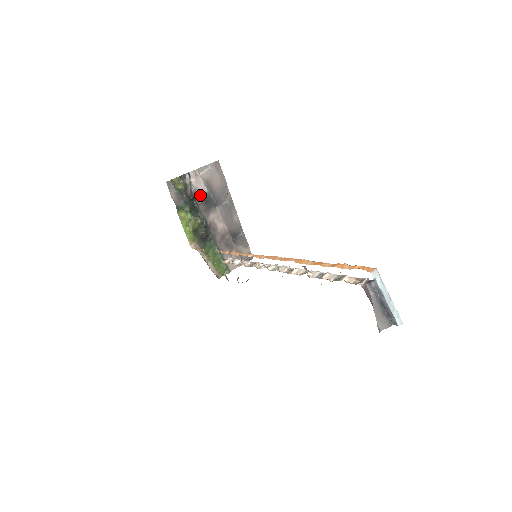
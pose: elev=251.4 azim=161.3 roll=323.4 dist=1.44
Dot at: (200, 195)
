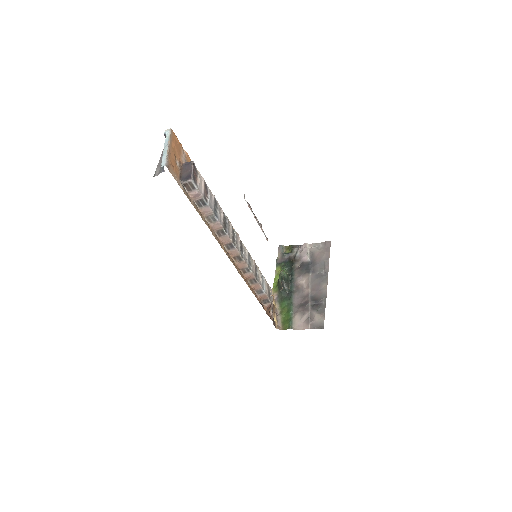
Dot at: (300, 261)
